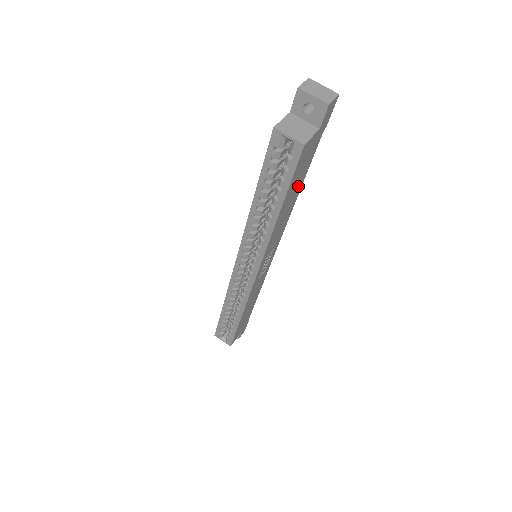
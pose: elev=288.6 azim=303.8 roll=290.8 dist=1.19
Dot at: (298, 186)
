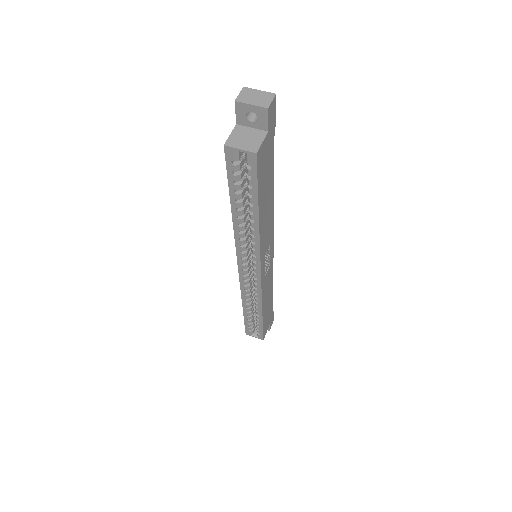
Dot at: (269, 186)
